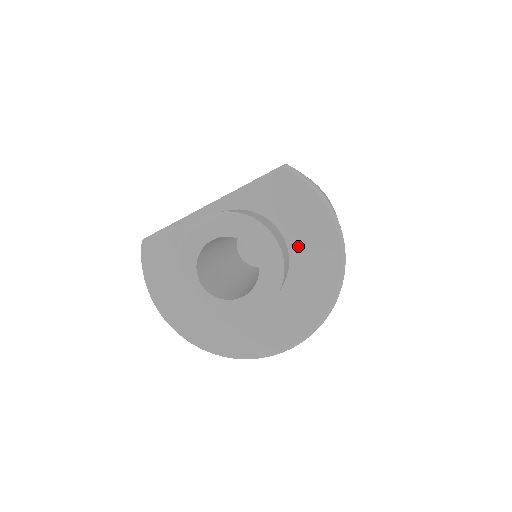
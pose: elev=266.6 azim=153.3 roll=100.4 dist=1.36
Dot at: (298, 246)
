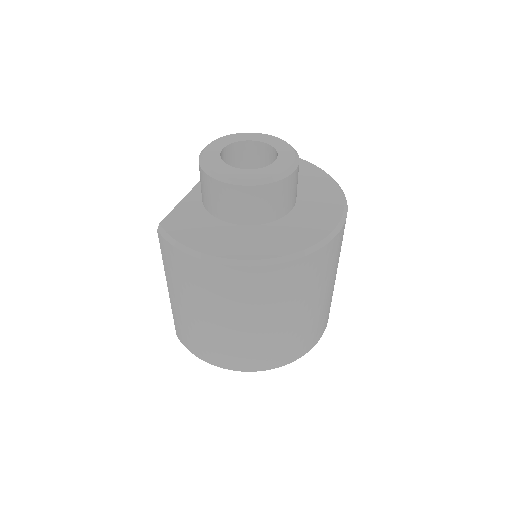
Dot at: occluded
